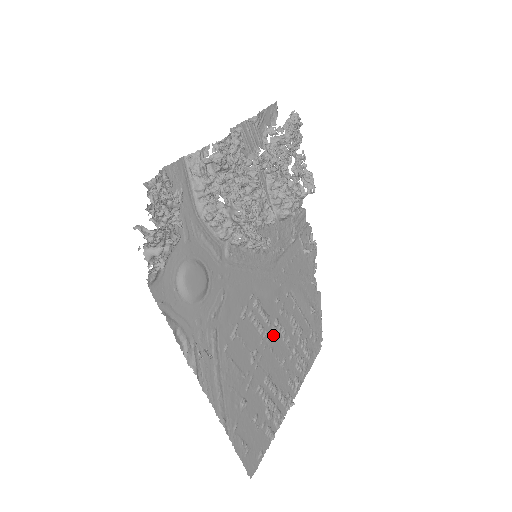
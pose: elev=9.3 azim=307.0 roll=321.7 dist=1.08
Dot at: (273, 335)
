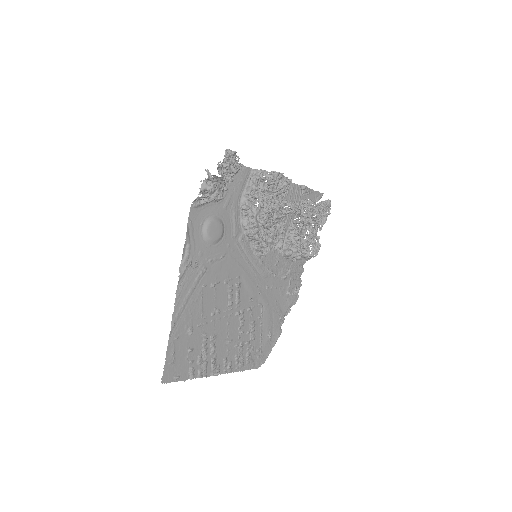
Dot at: (235, 316)
